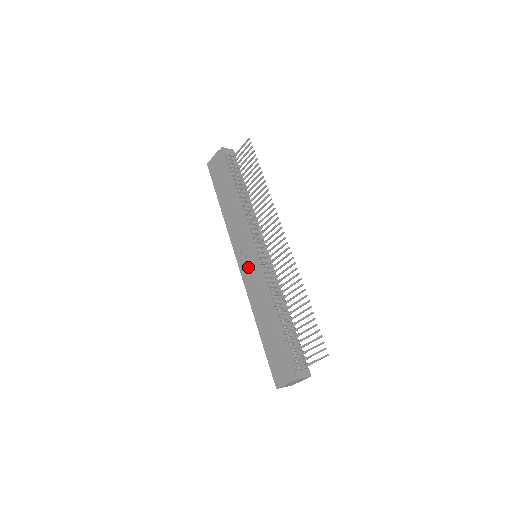
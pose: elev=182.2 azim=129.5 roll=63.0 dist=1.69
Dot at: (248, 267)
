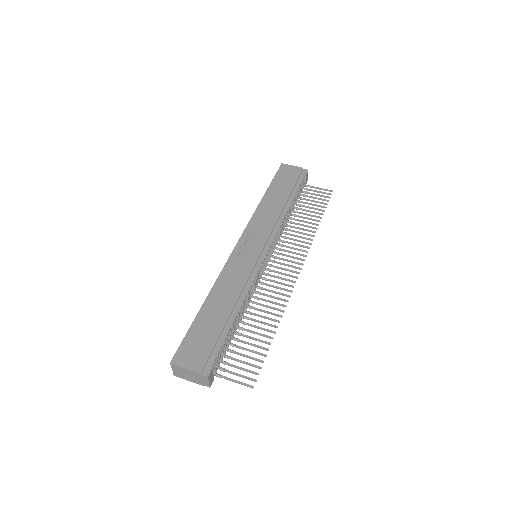
Dot at: (247, 255)
